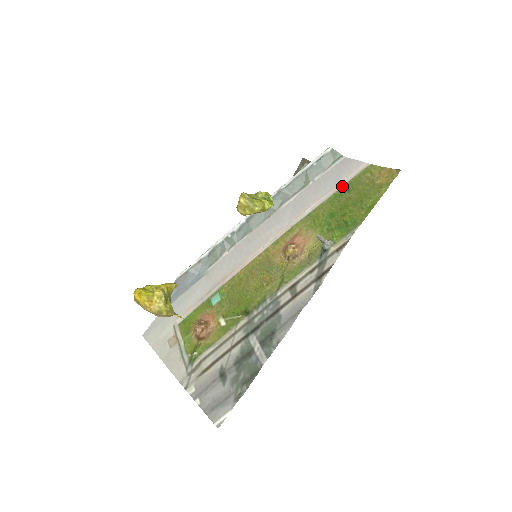
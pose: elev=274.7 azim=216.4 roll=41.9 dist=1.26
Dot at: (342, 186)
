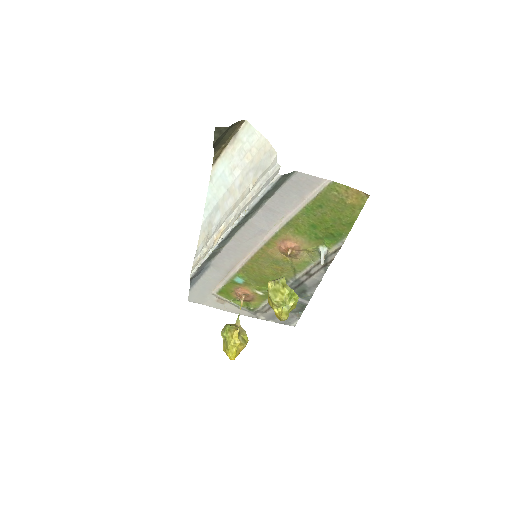
Dot at: (310, 201)
